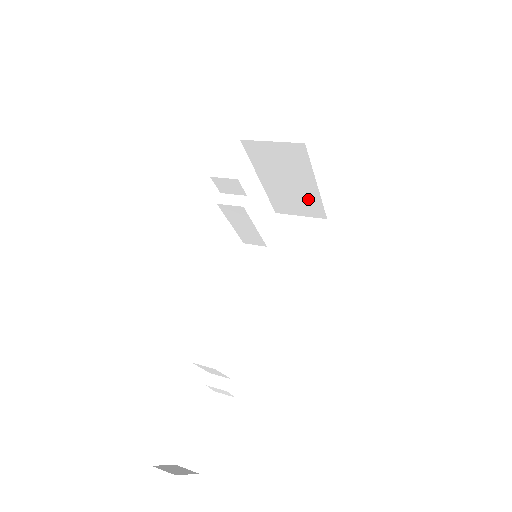
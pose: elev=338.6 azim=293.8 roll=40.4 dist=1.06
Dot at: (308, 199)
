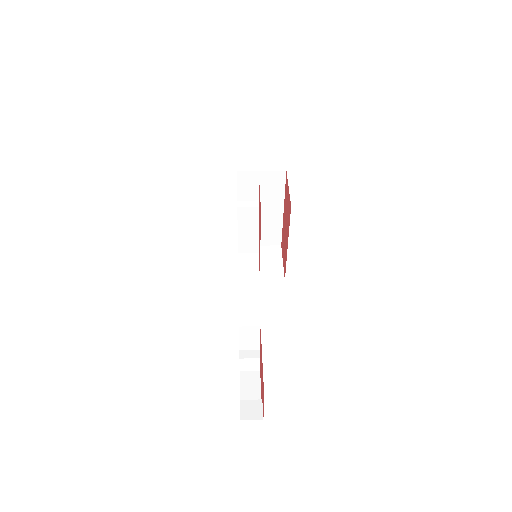
Dot at: (272, 226)
